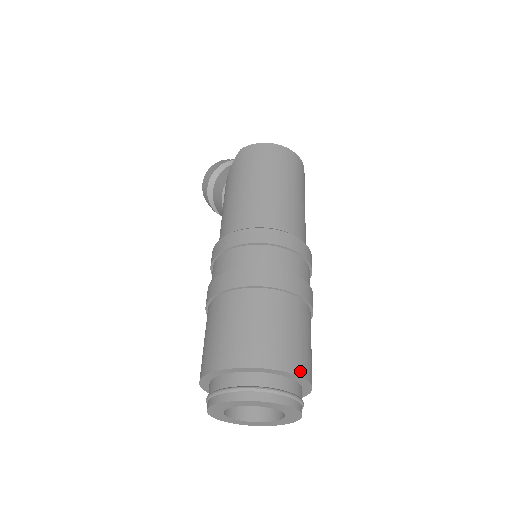
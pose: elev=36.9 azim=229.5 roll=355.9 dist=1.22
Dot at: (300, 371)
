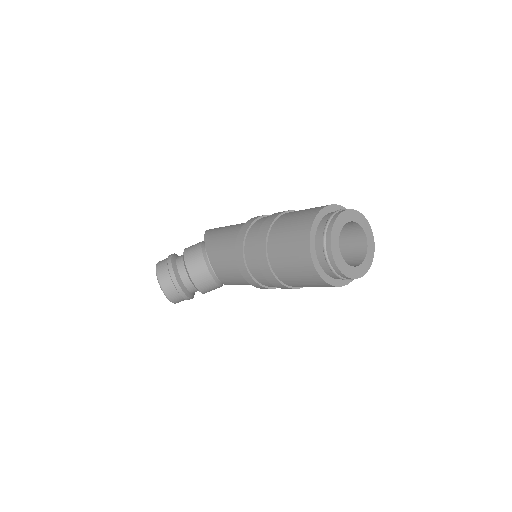
Dot at: occluded
